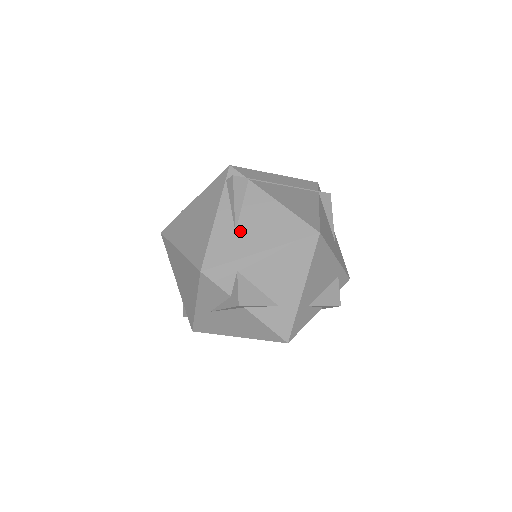
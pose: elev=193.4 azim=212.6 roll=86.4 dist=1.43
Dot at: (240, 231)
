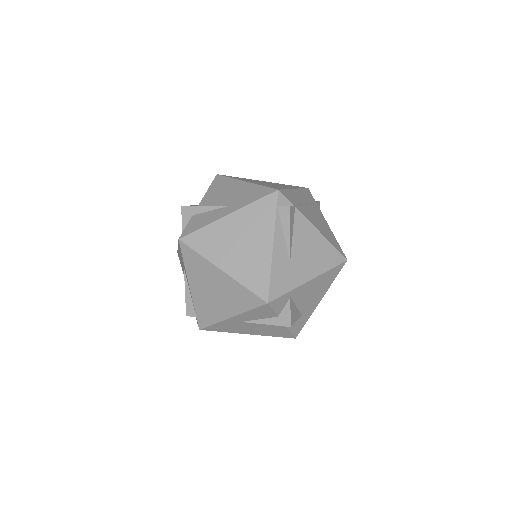
Dot at: (294, 261)
